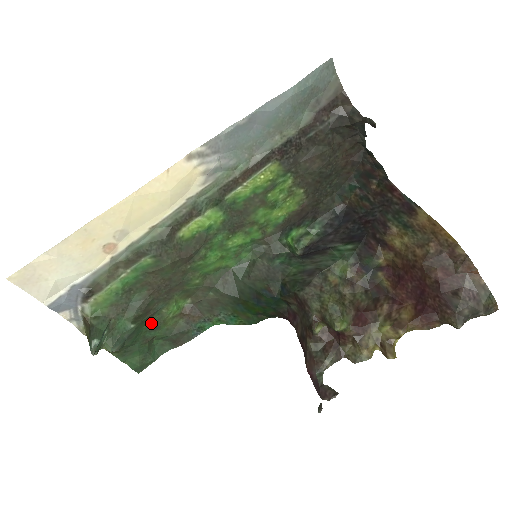
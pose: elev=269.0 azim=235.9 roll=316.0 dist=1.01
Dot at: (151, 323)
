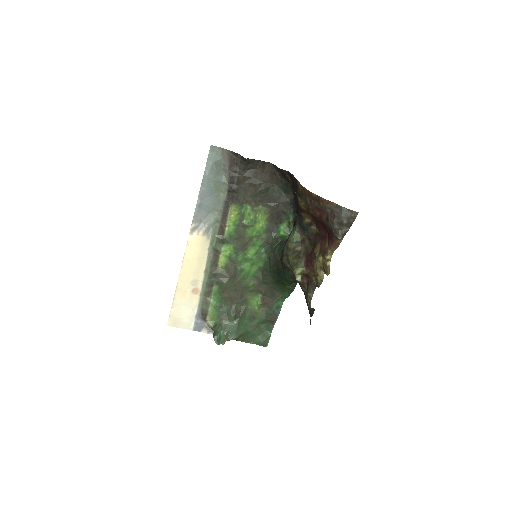
Dot at: (248, 317)
